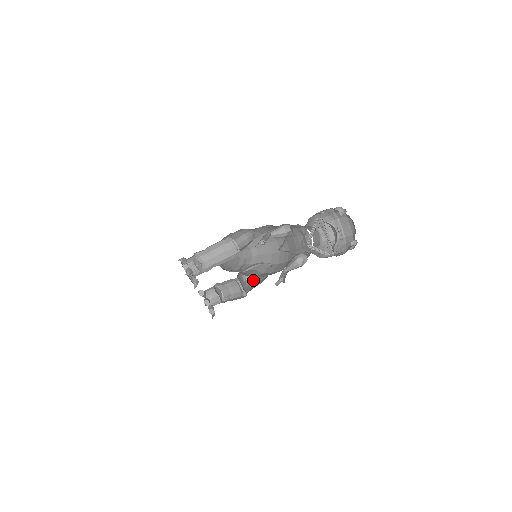
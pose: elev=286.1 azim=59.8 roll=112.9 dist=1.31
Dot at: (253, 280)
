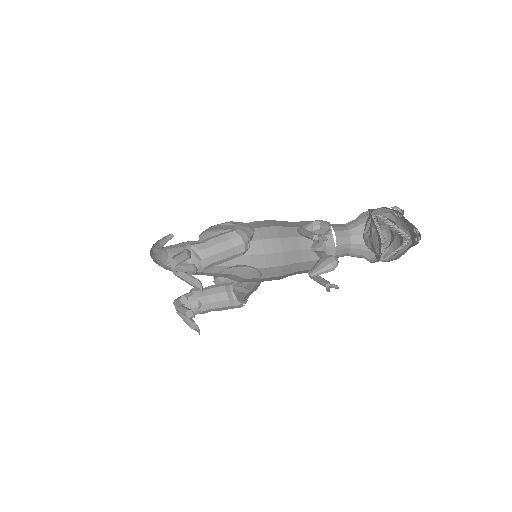
Dot at: occluded
